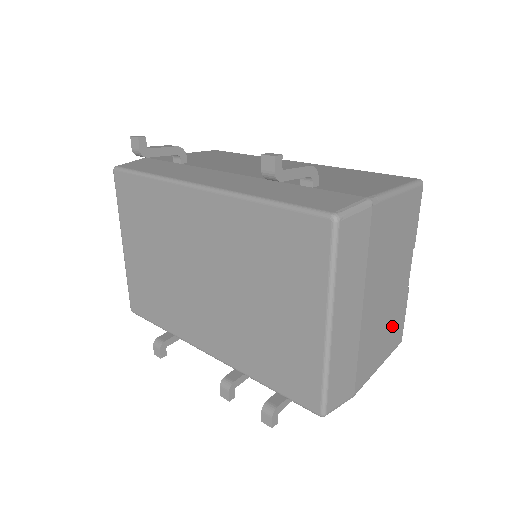
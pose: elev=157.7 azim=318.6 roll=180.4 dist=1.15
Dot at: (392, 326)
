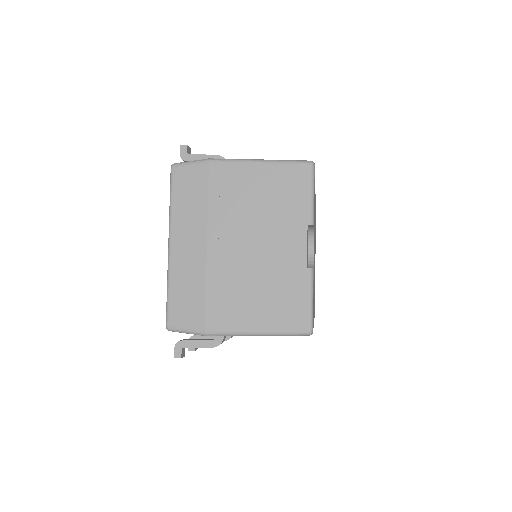
Dot at: (277, 296)
